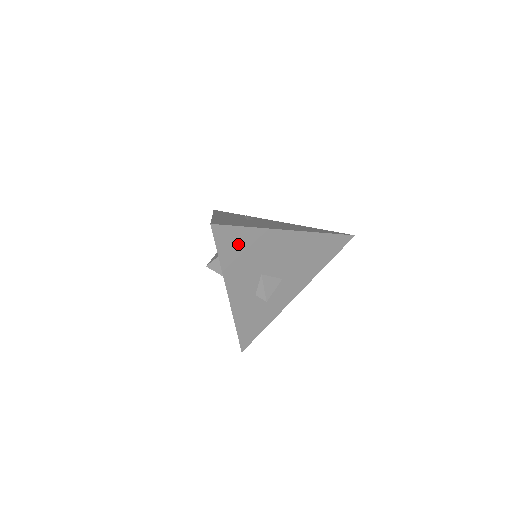
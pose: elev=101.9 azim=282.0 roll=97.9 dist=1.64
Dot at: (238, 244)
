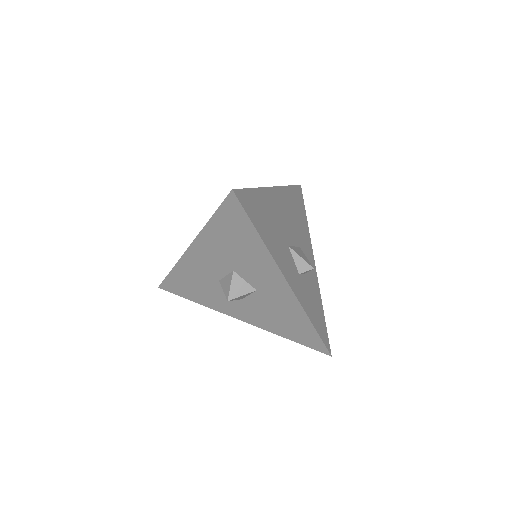
Dot at: (259, 212)
